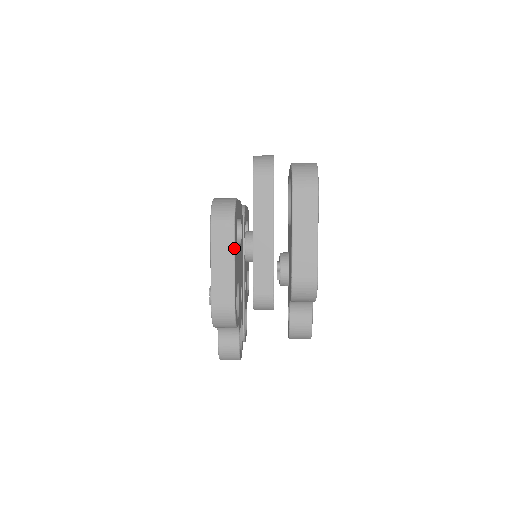
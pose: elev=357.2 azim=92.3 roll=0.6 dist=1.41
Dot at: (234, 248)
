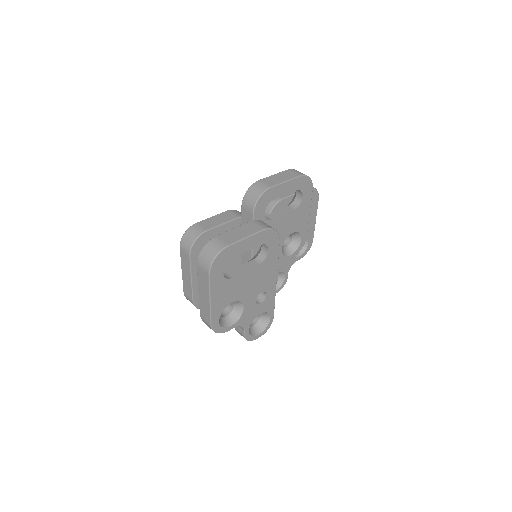
Dot at: (190, 269)
